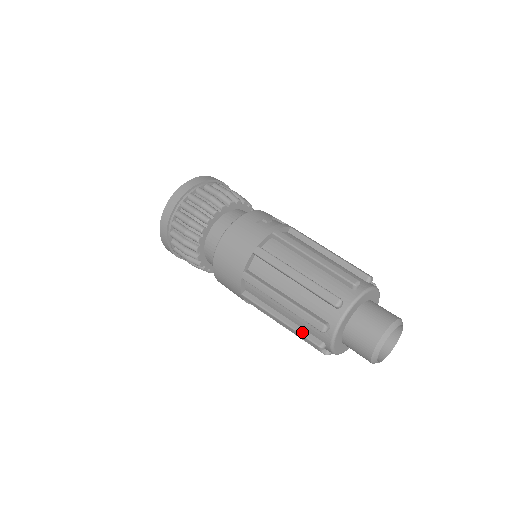
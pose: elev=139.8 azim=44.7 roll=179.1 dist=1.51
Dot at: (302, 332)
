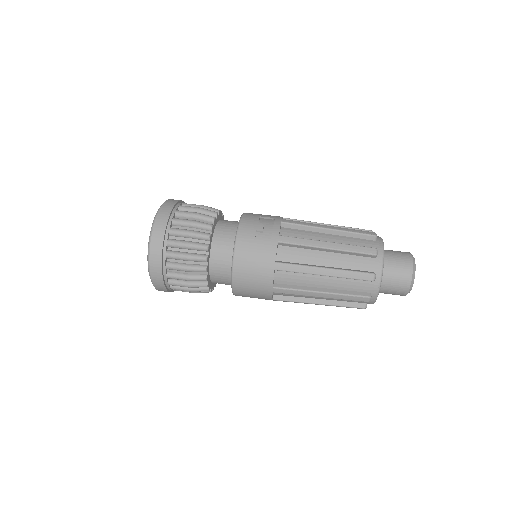
Dot at: (345, 305)
